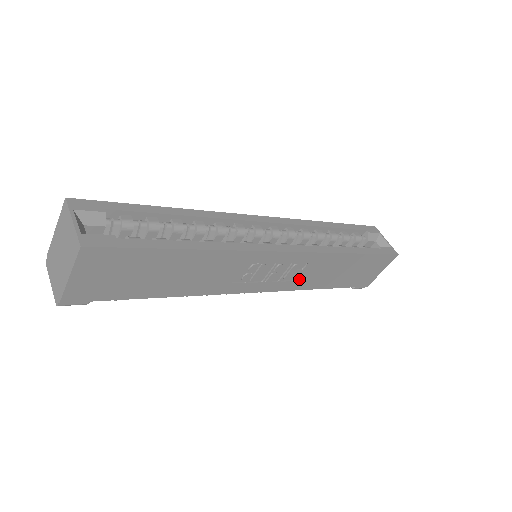
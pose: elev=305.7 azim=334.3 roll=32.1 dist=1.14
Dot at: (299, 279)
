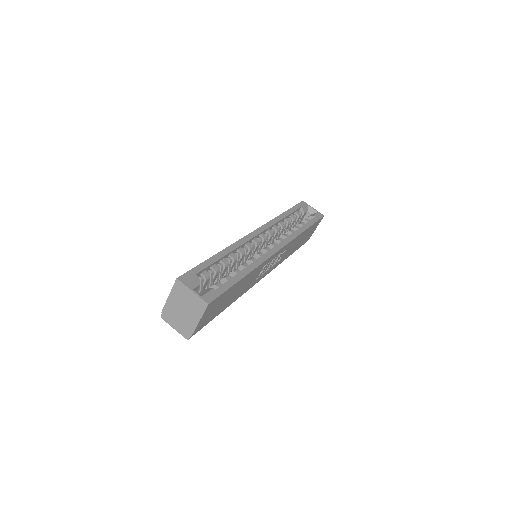
Dot at: (281, 258)
